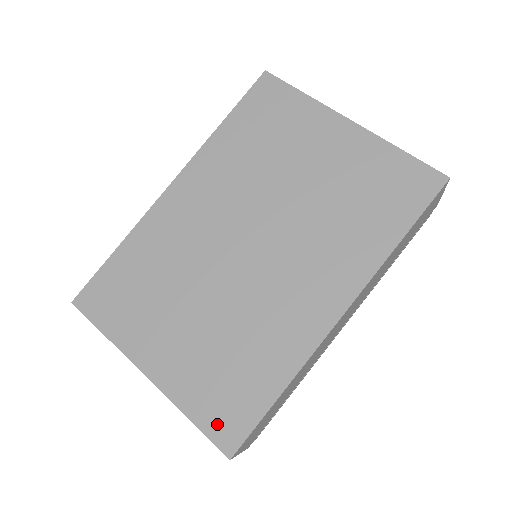
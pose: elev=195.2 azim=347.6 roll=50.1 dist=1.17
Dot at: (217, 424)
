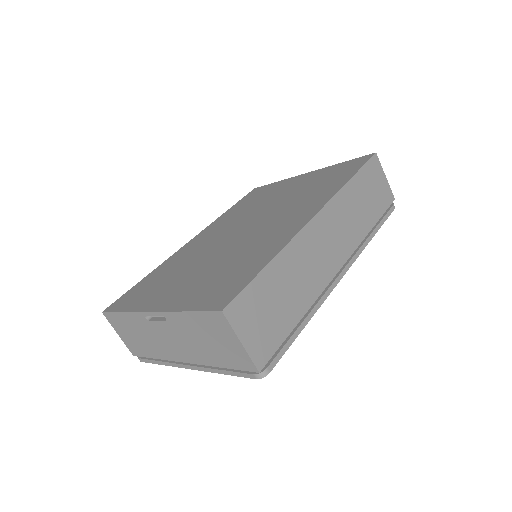
Dot at: (212, 301)
